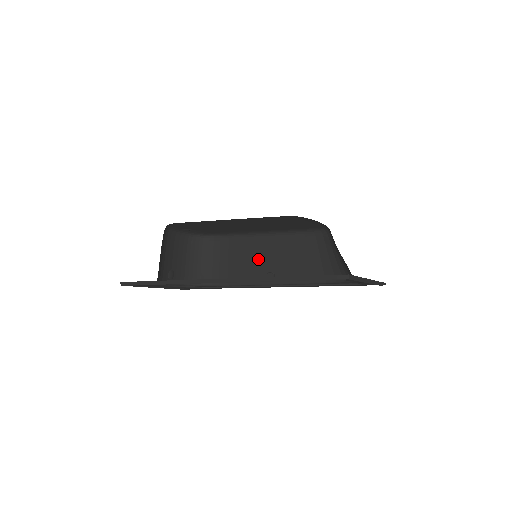
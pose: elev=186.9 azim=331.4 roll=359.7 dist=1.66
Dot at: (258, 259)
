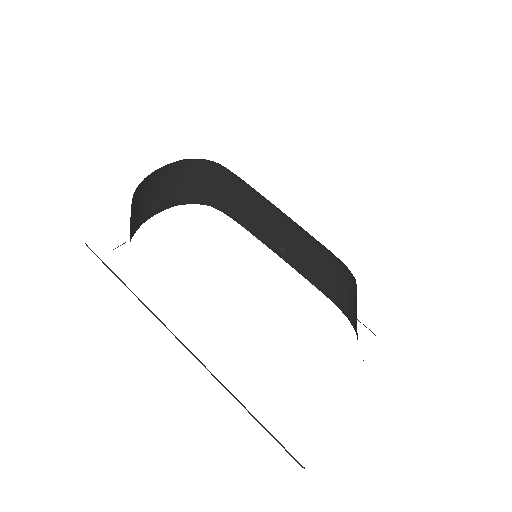
Dot at: (270, 225)
